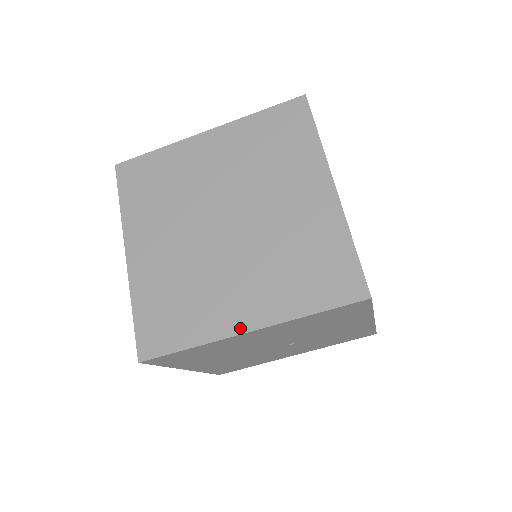
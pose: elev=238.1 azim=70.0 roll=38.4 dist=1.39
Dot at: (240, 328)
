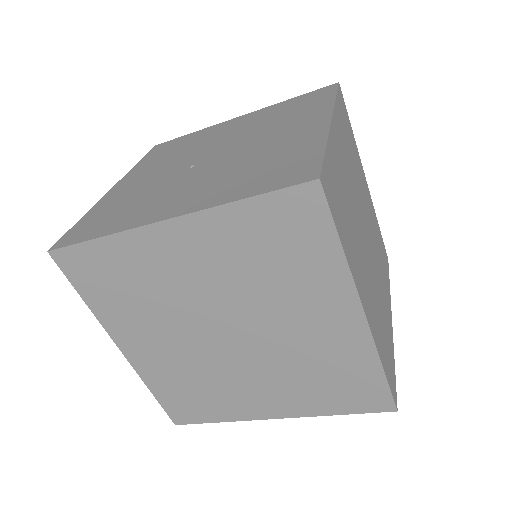
Dot at: (266, 416)
